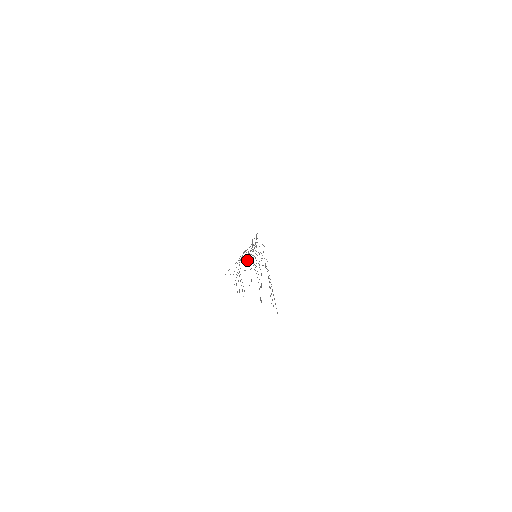
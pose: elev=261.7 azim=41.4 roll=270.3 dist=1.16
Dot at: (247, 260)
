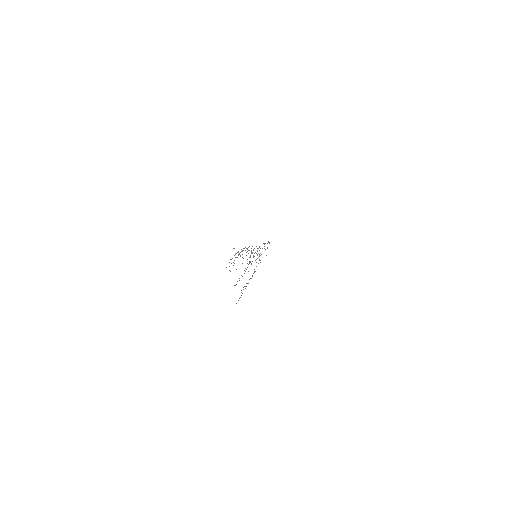
Dot at: occluded
